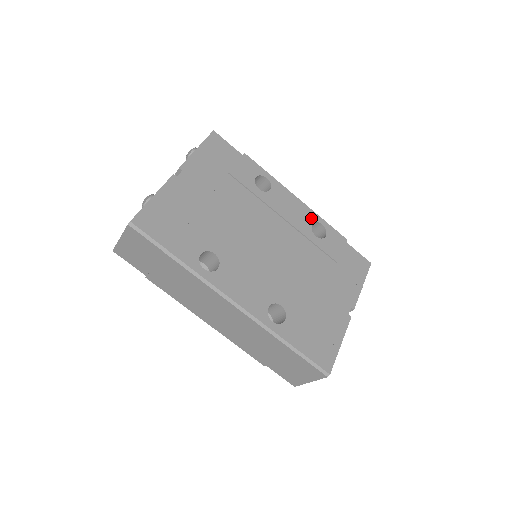
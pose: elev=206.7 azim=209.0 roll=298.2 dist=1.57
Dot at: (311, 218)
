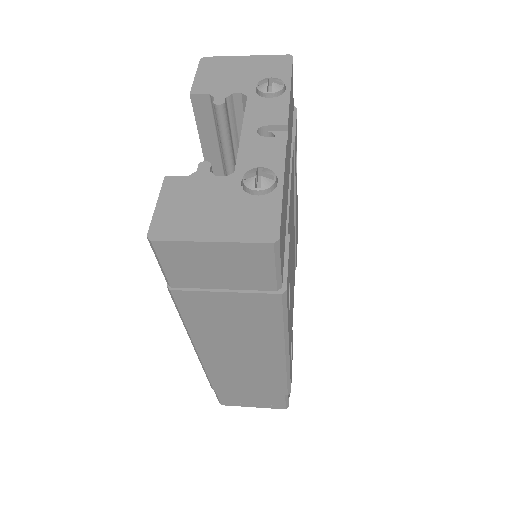
Dot at: occluded
